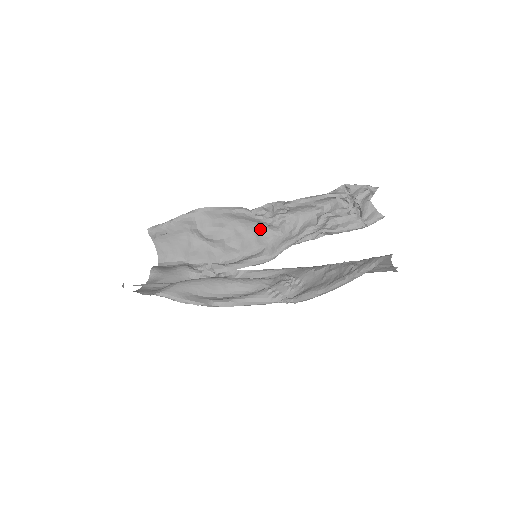
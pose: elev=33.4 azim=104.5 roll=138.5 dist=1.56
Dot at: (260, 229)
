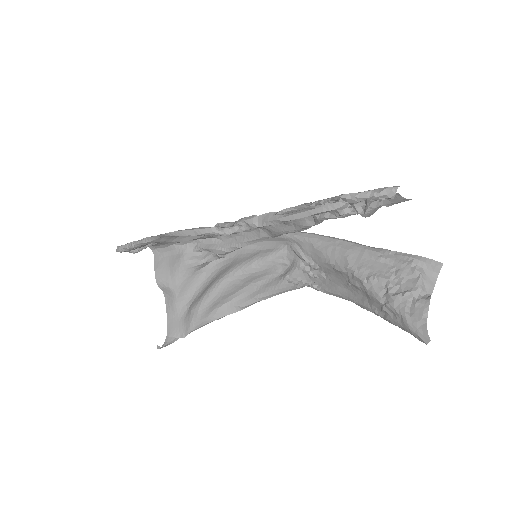
Dot at: occluded
